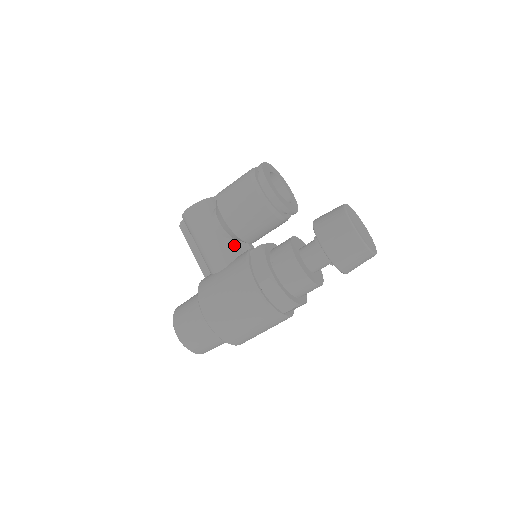
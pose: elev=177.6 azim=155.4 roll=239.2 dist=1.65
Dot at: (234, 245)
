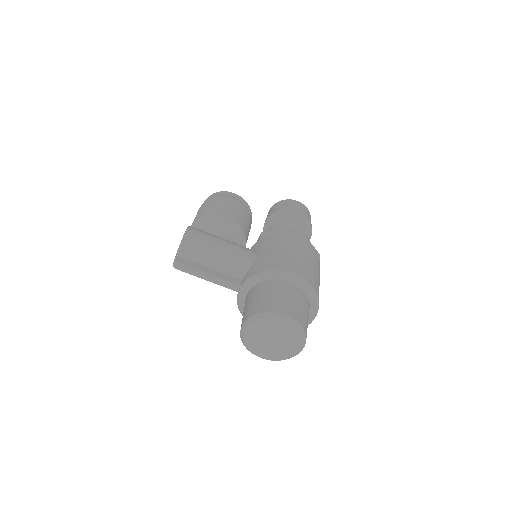
Dot at: occluded
